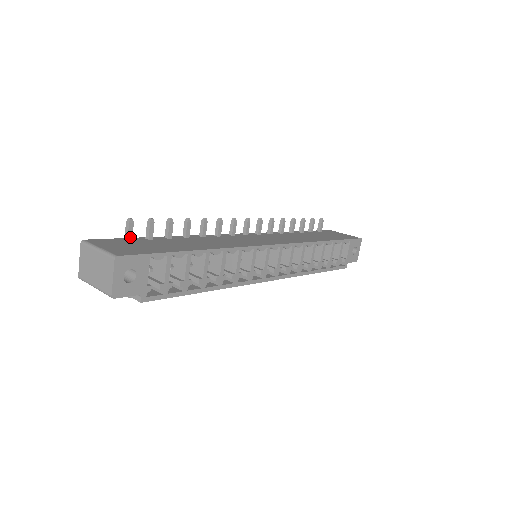
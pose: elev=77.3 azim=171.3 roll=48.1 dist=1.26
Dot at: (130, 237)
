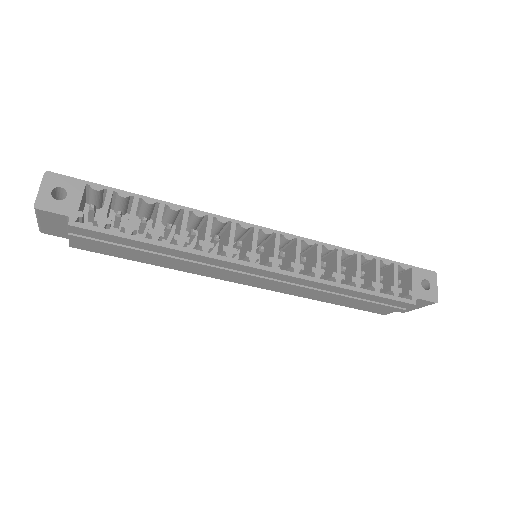
Dot at: occluded
